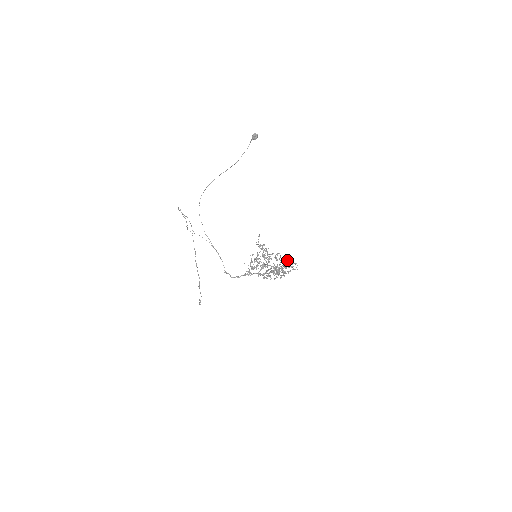
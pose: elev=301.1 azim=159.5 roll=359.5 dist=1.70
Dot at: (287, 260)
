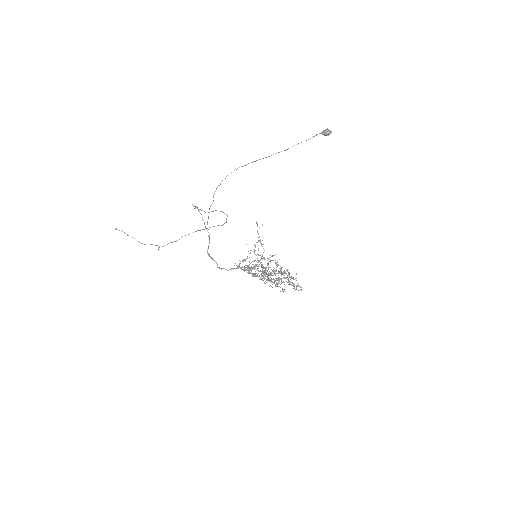
Dot at: occluded
